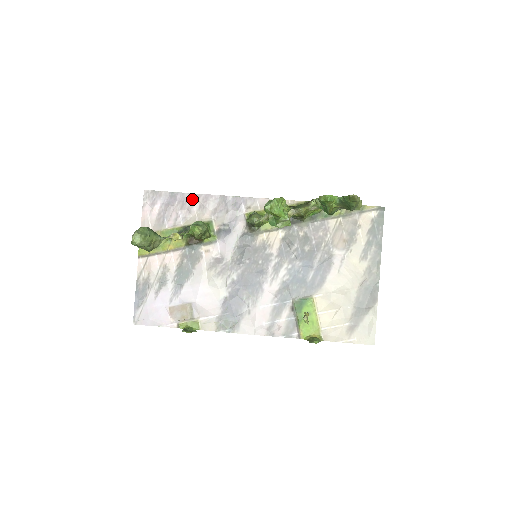
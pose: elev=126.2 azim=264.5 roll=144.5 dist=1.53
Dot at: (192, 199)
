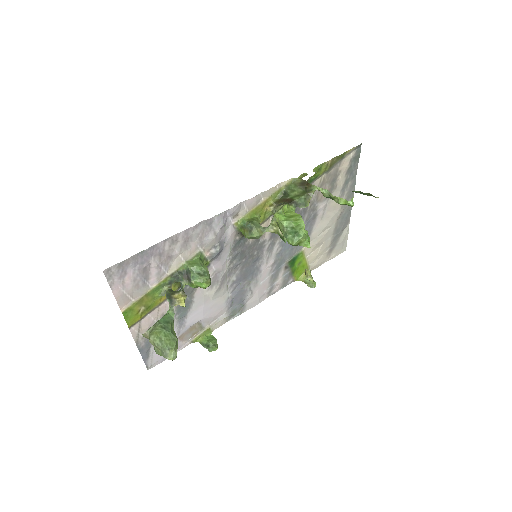
Dot at: (169, 244)
